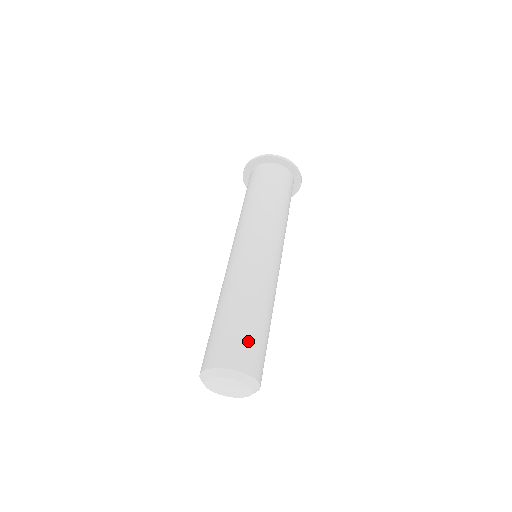
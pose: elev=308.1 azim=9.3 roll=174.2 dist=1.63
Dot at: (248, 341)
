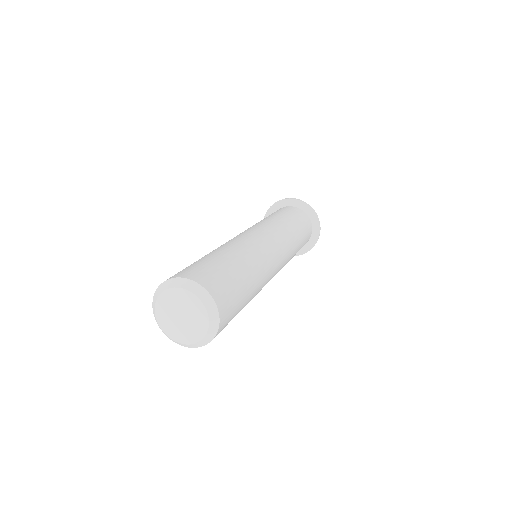
Dot at: (224, 276)
